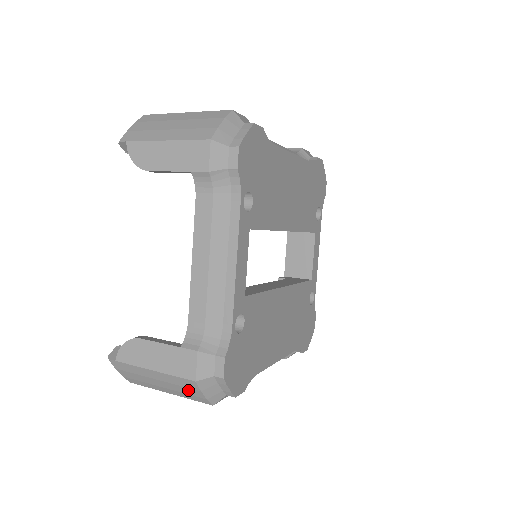
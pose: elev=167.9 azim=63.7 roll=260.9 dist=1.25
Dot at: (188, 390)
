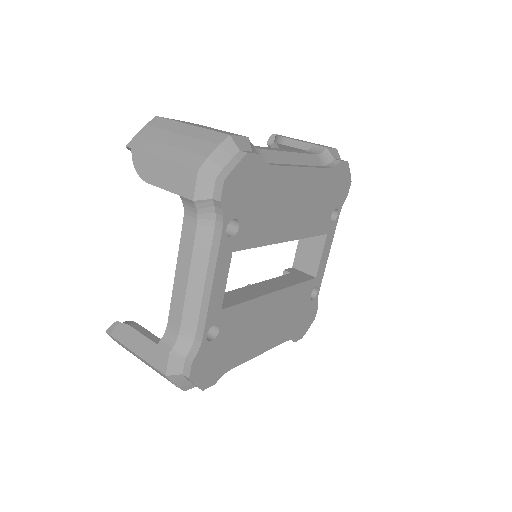
Dot at: (163, 376)
